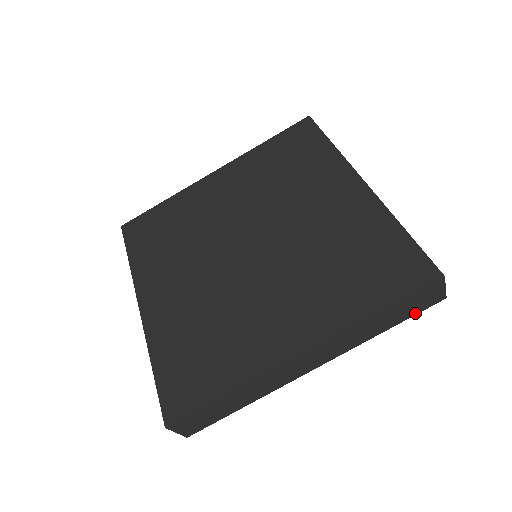
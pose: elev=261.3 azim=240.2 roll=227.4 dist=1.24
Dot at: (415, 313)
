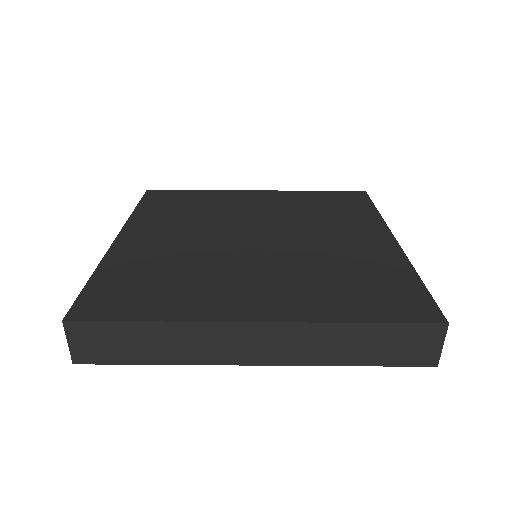
Dot at: (396, 363)
